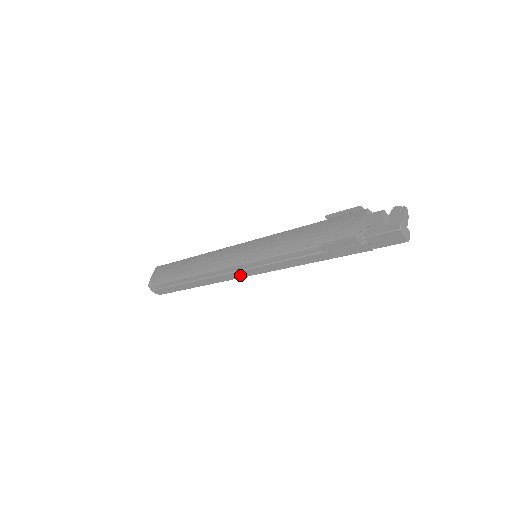
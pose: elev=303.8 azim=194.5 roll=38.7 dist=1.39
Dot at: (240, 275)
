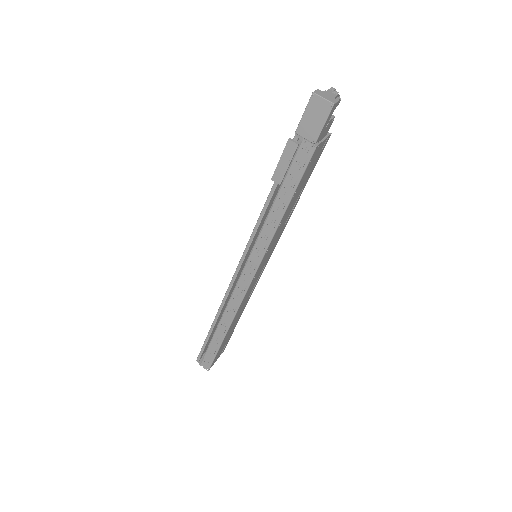
Dot at: (245, 283)
